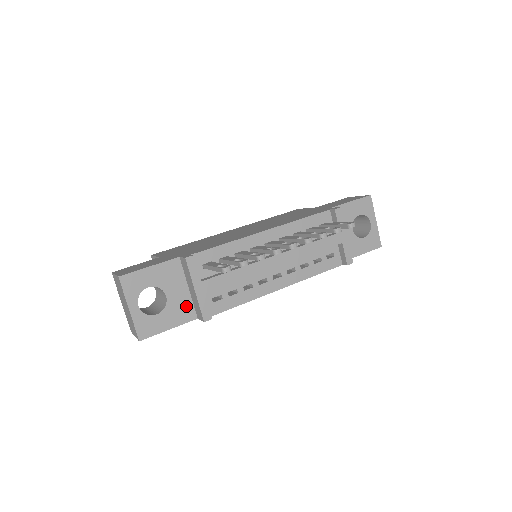
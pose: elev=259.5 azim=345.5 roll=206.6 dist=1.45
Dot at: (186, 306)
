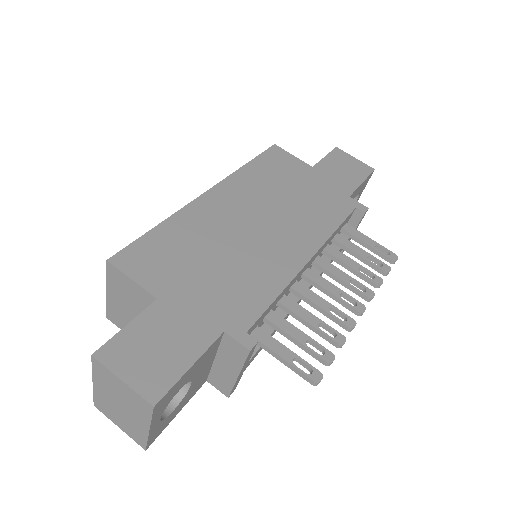
Dot at: (203, 378)
